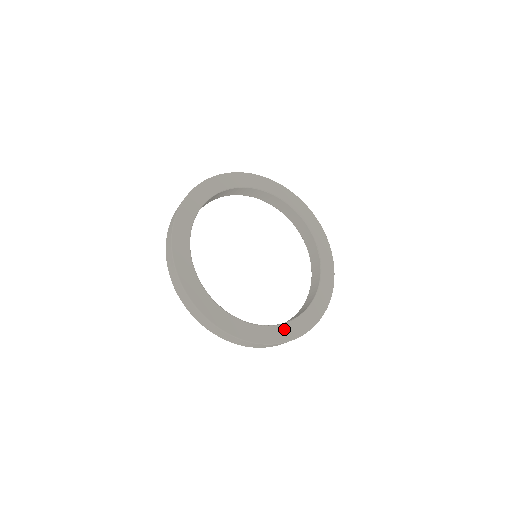
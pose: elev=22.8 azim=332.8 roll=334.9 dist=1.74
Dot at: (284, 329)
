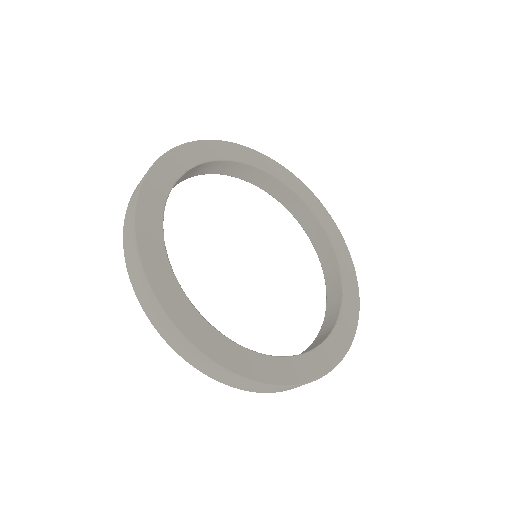
Dot at: (226, 346)
